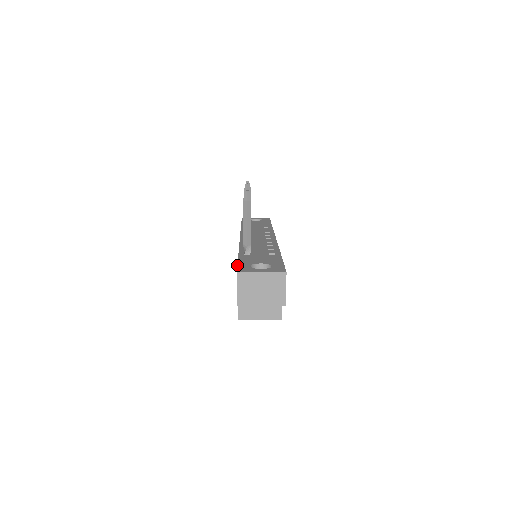
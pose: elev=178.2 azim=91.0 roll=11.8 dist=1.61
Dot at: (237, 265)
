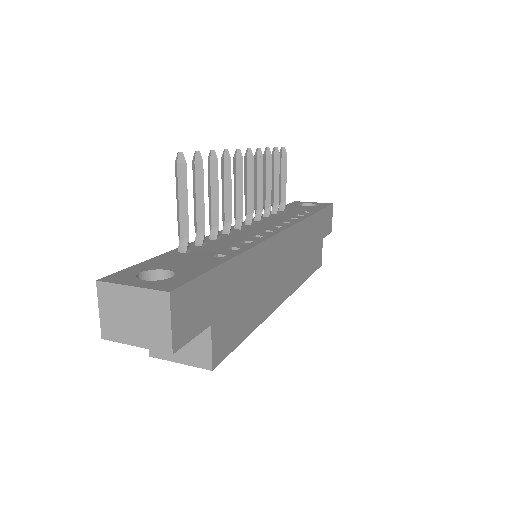
Dot at: occluded
